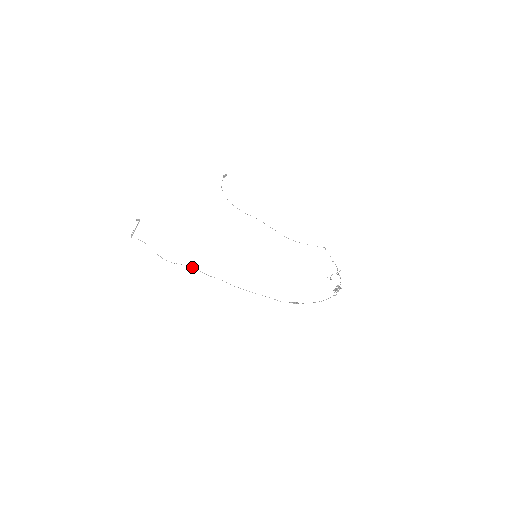
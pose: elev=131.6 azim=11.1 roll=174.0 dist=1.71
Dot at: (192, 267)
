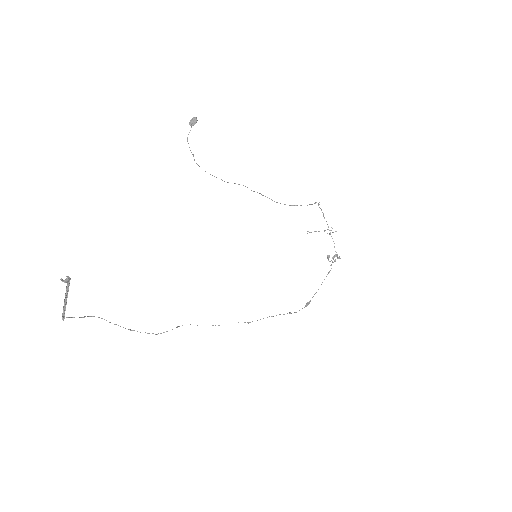
Dot at: occluded
